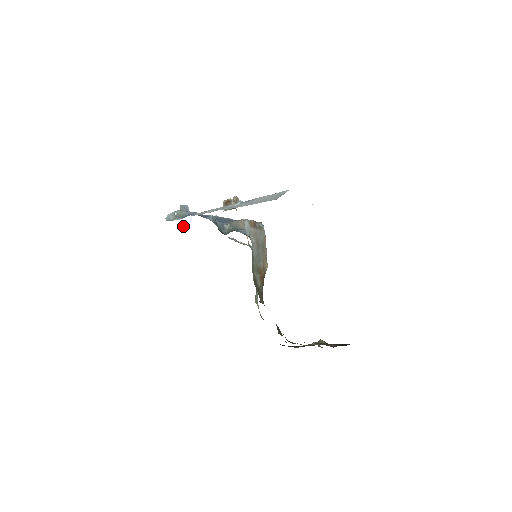
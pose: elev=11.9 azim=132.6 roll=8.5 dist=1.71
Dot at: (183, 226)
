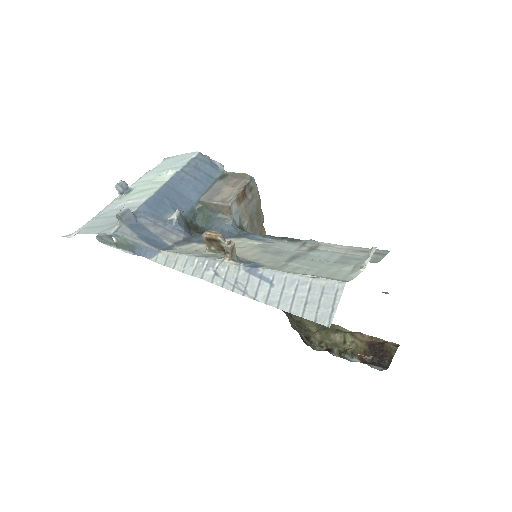
Dot at: (117, 189)
